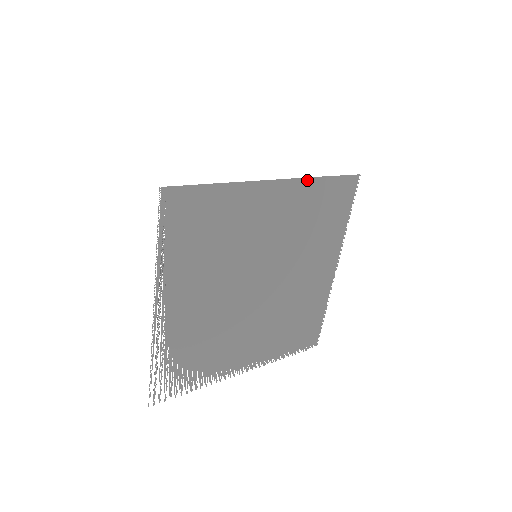
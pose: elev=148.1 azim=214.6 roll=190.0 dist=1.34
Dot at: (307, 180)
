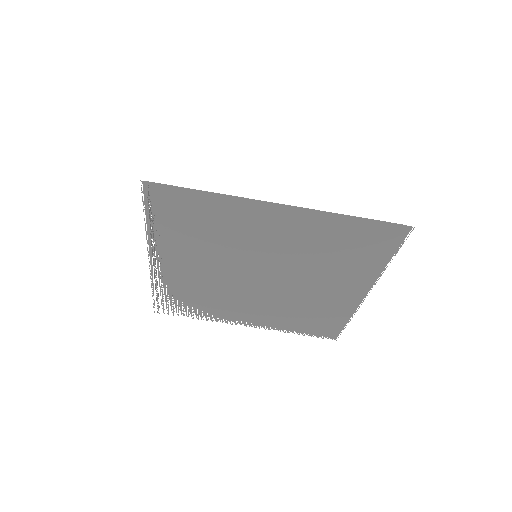
Dot at: (326, 214)
